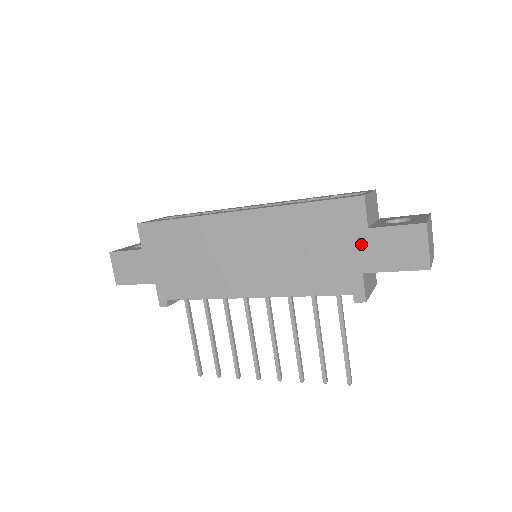
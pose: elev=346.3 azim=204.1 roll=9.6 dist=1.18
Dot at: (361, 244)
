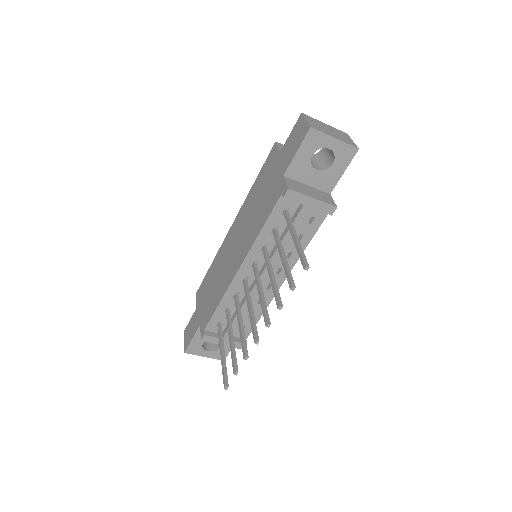
Dot at: (279, 163)
